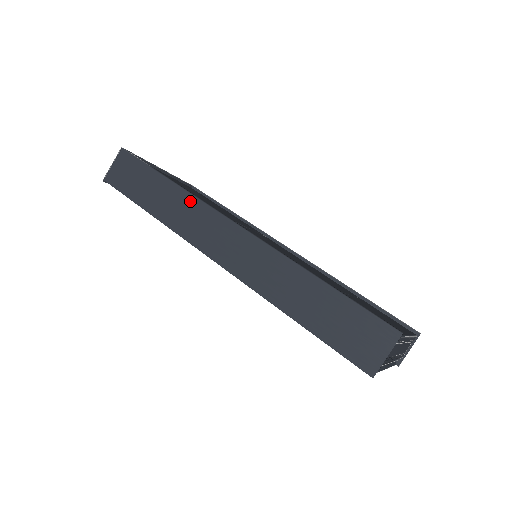
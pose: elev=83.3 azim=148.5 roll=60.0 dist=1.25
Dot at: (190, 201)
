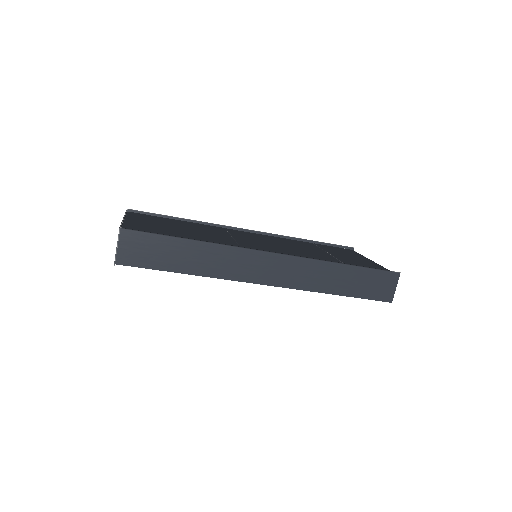
Dot at: (224, 251)
